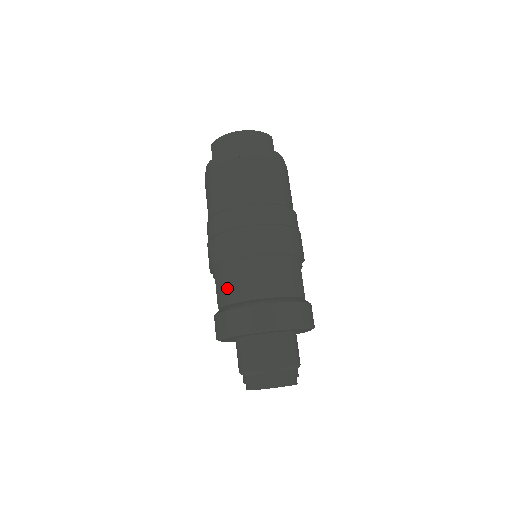
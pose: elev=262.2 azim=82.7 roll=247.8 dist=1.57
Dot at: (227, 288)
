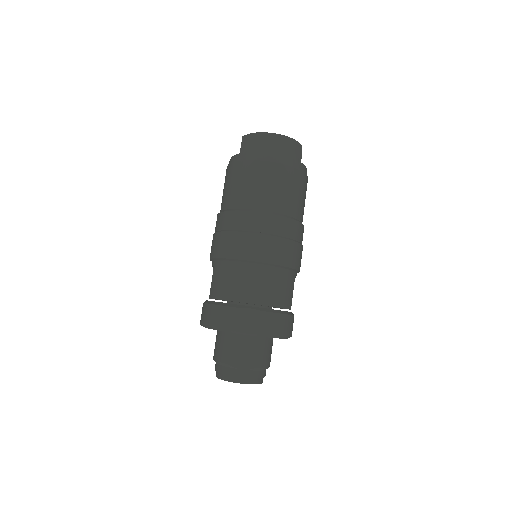
Dot at: (223, 284)
